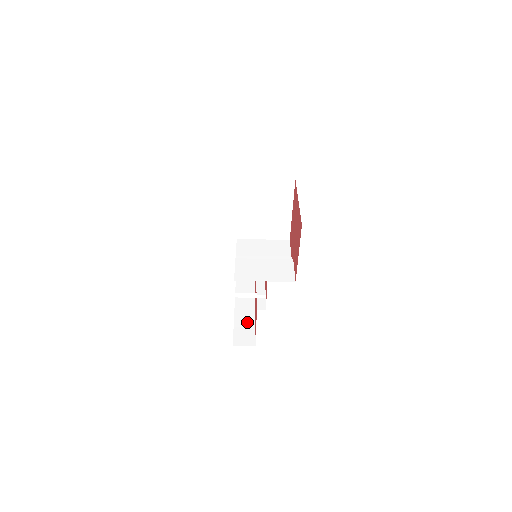
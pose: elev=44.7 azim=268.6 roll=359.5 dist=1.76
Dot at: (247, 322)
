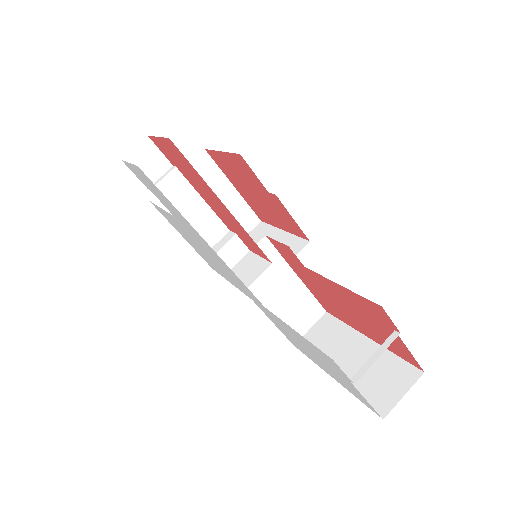
Dot at: occluded
